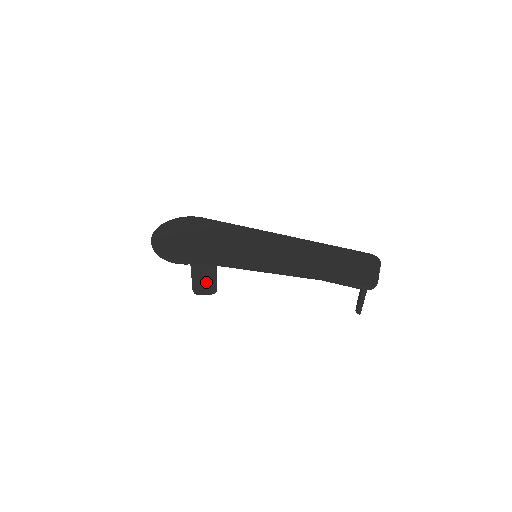
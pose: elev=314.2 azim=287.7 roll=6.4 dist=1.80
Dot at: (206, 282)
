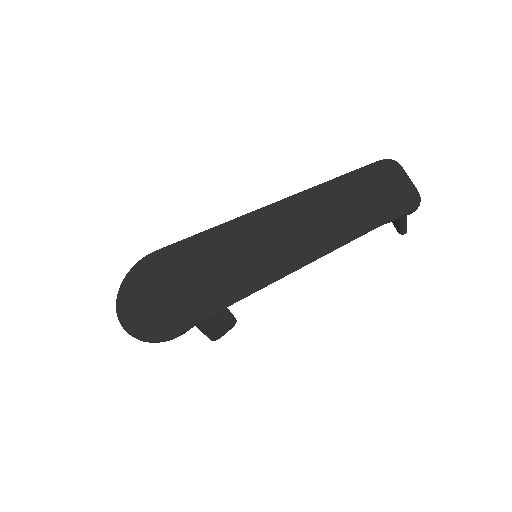
Dot at: (220, 323)
